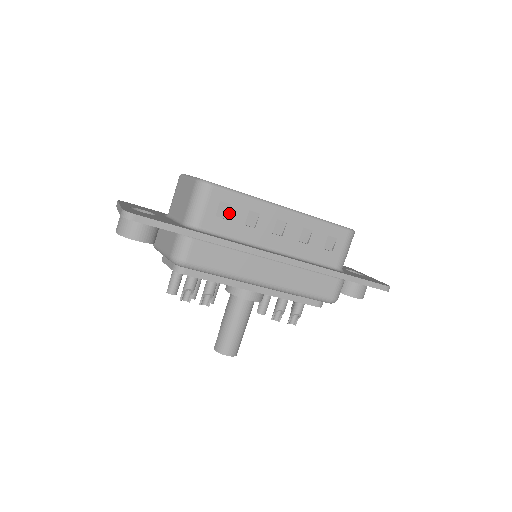
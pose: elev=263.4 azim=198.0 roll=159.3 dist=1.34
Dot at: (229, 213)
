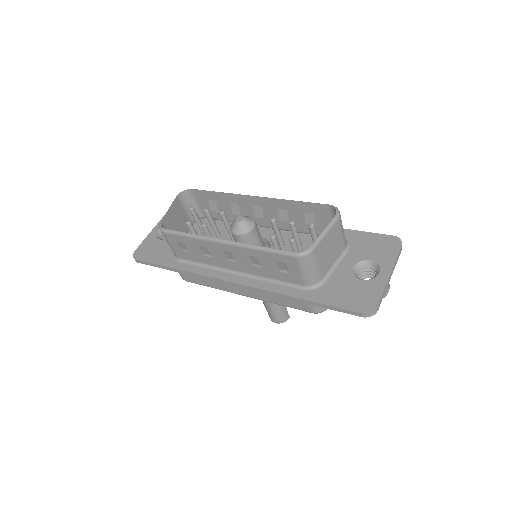
Dot at: (188, 248)
